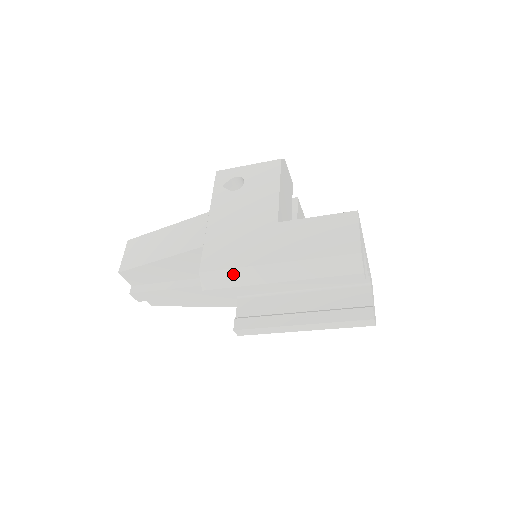
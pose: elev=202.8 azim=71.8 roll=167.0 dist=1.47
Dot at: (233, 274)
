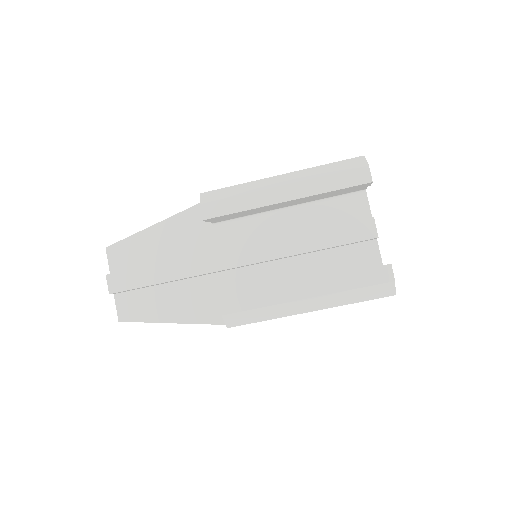
Dot at: (236, 188)
